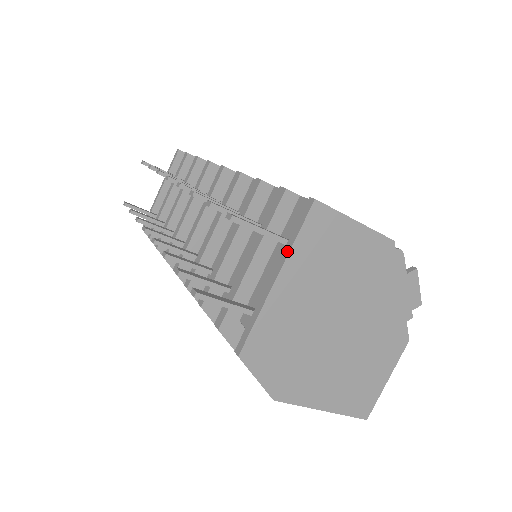
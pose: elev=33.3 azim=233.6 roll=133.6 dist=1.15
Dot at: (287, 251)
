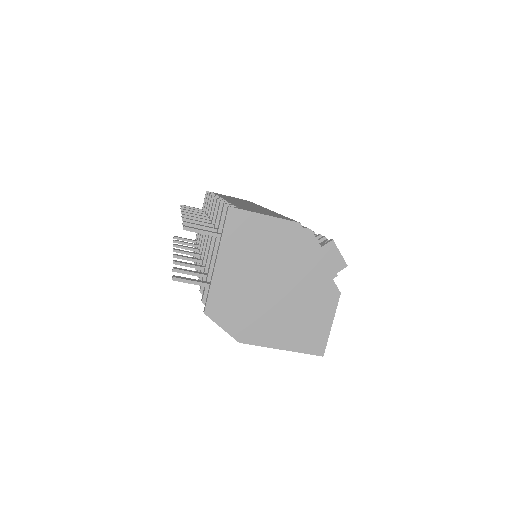
Dot at: (220, 242)
